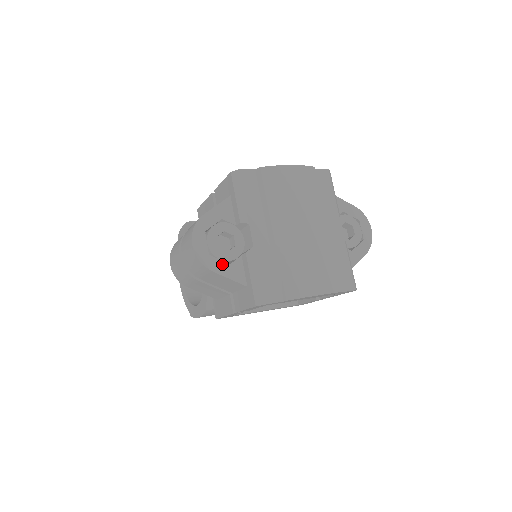
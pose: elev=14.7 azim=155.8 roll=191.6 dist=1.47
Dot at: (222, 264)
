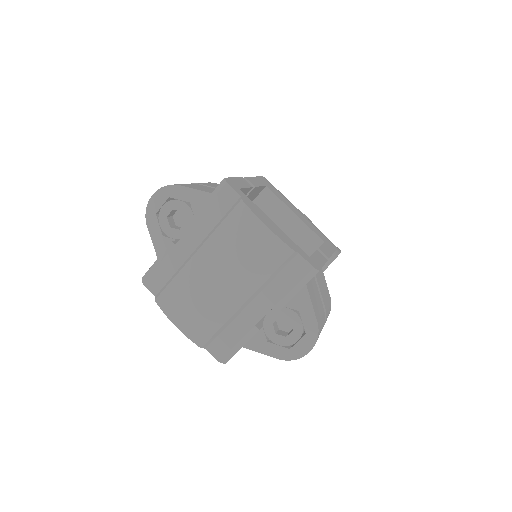
Dot at: (158, 229)
